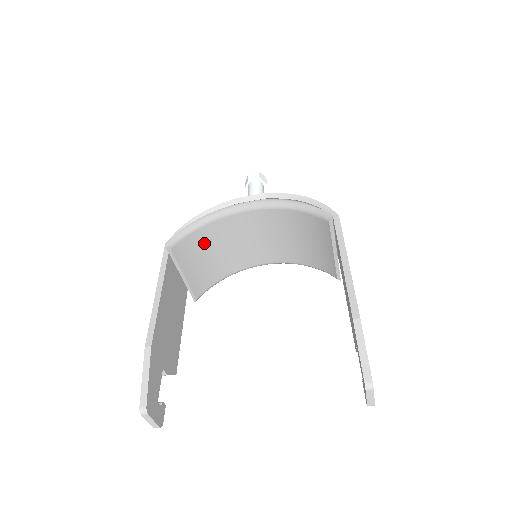
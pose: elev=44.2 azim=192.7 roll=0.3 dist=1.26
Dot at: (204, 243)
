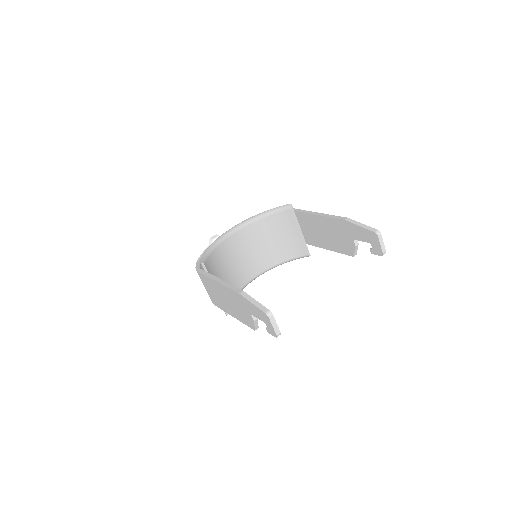
Dot at: (218, 263)
